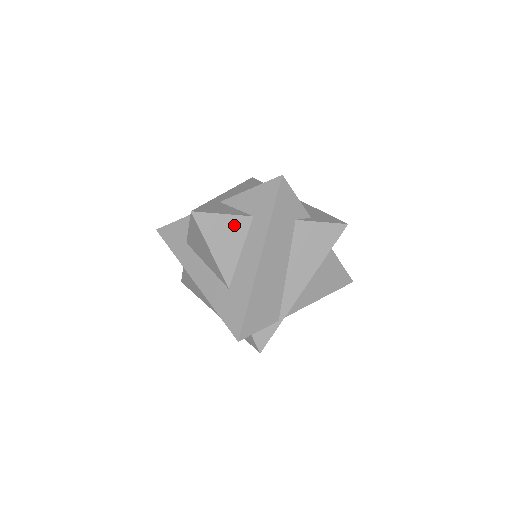
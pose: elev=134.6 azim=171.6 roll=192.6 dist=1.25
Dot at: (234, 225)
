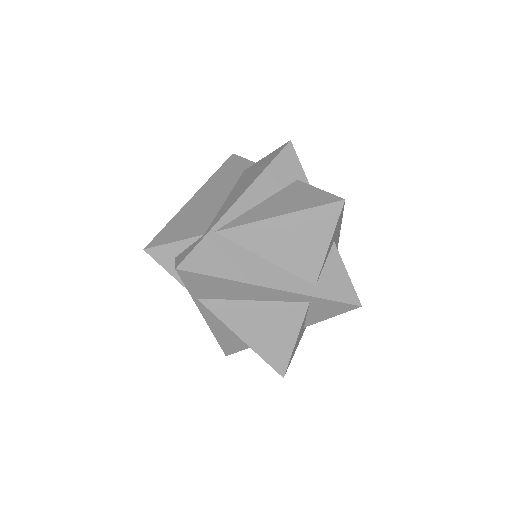
Dot at: occluded
